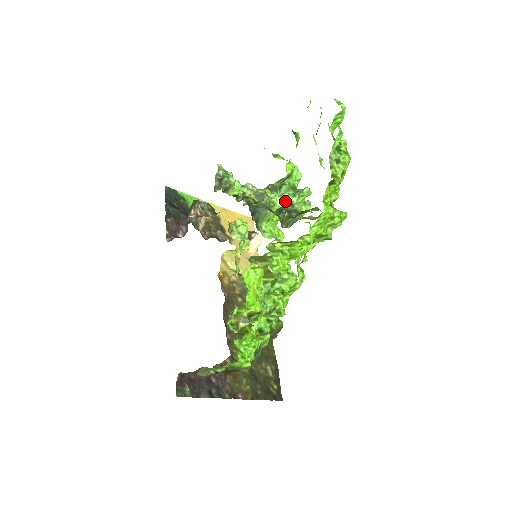
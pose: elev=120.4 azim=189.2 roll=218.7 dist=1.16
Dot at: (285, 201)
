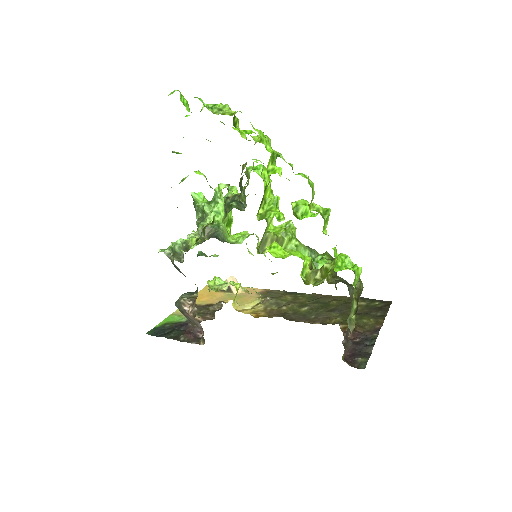
Dot at: (226, 187)
